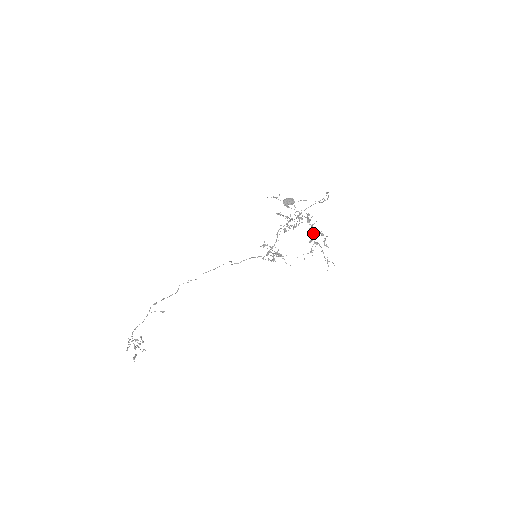
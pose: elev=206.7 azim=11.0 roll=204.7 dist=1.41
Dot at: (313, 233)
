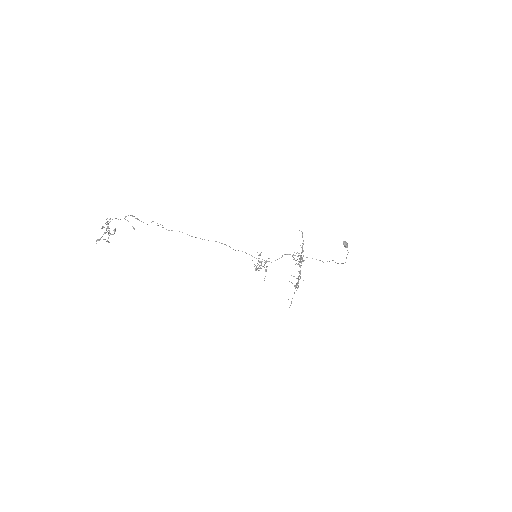
Dot at: (299, 276)
